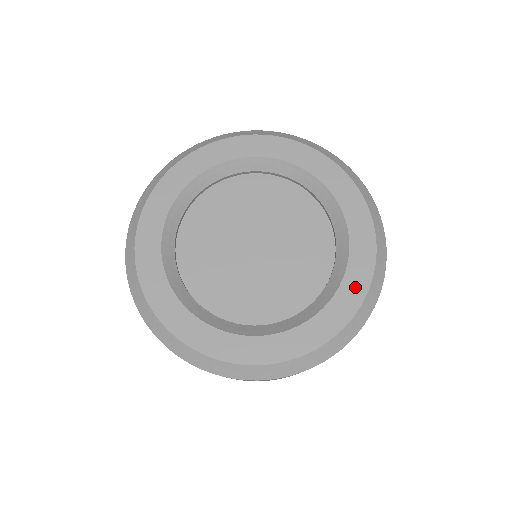
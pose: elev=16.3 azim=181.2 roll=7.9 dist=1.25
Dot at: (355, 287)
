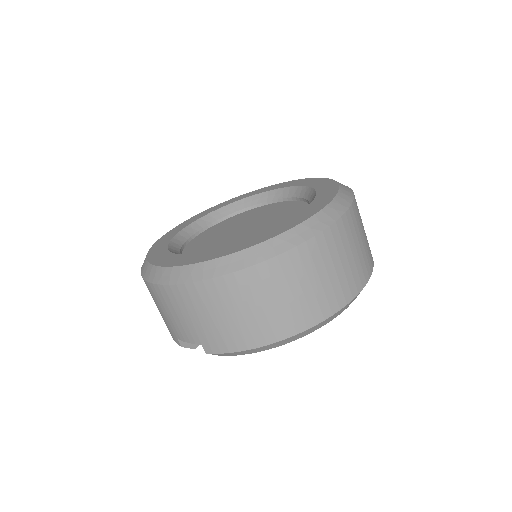
Dot at: (261, 238)
